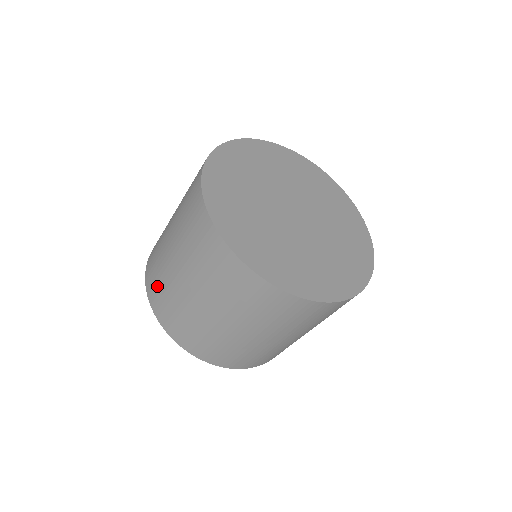
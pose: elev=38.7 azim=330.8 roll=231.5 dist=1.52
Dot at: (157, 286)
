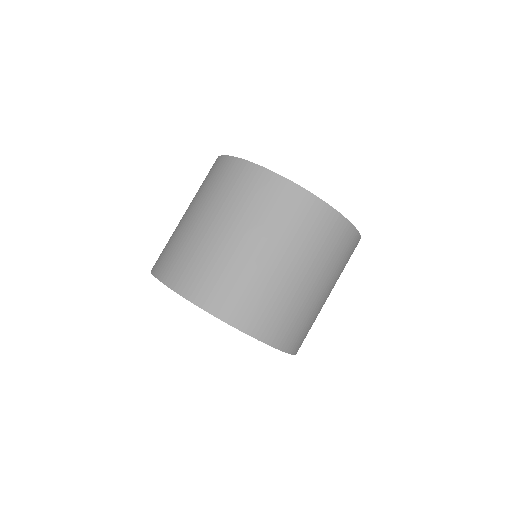
Dot at: occluded
